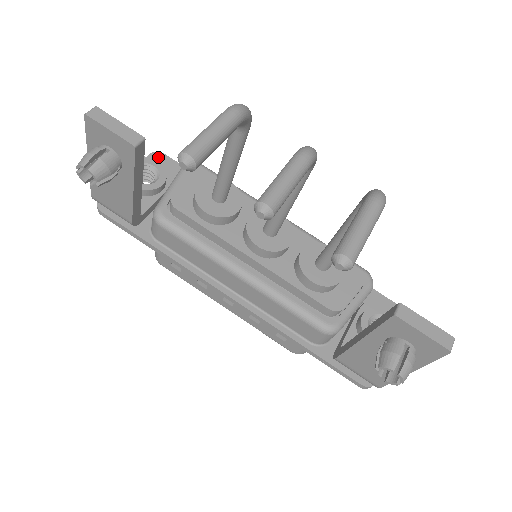
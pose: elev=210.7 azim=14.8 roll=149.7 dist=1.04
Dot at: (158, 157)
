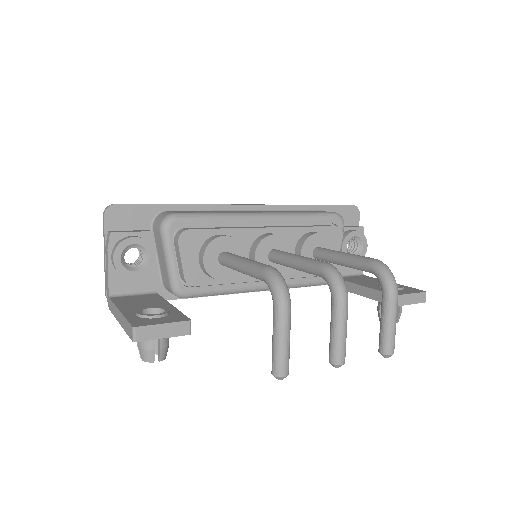
Dot at: (114, 213)
